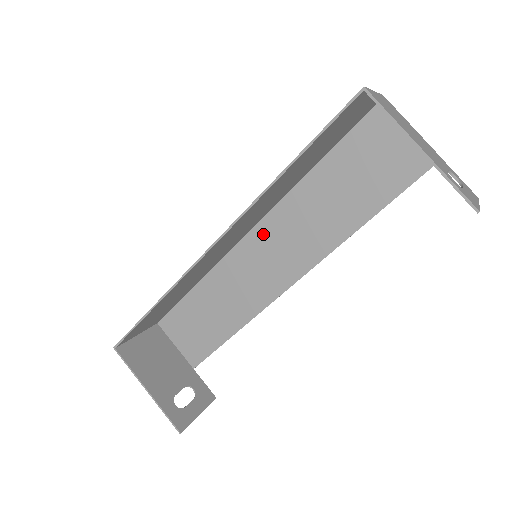
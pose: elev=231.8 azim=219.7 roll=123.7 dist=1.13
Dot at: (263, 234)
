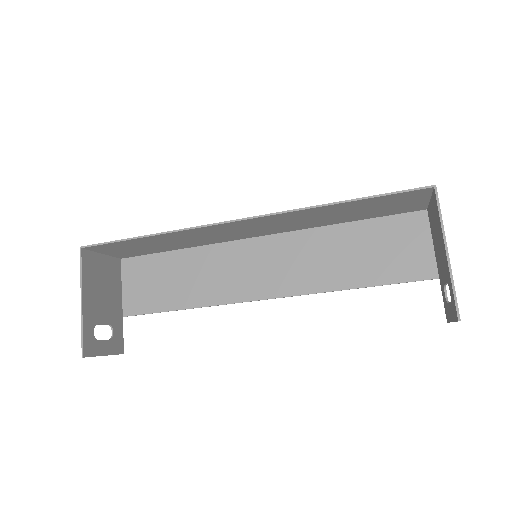
Dot at: (270, 245)
